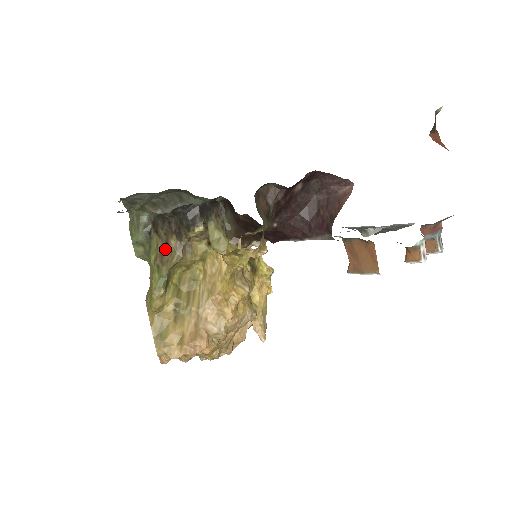
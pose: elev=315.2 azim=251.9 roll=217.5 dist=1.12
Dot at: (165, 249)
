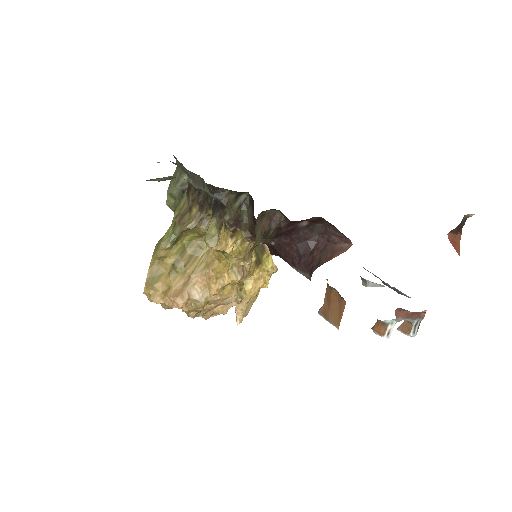
Dot at: (187, 212)
